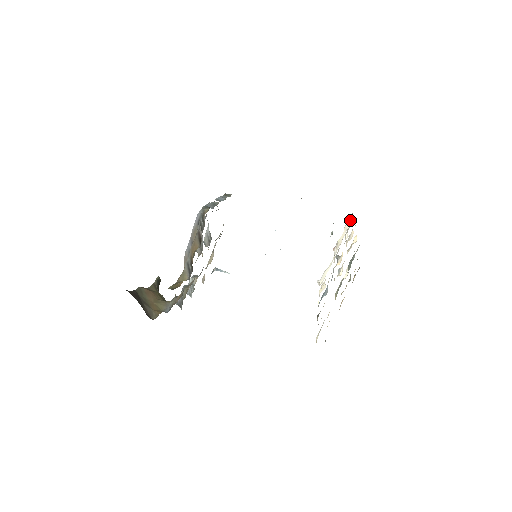
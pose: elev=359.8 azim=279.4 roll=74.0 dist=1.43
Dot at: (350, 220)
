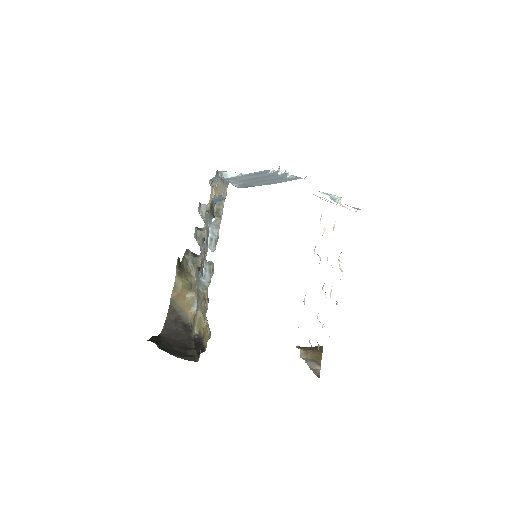
Dot at: occluded
